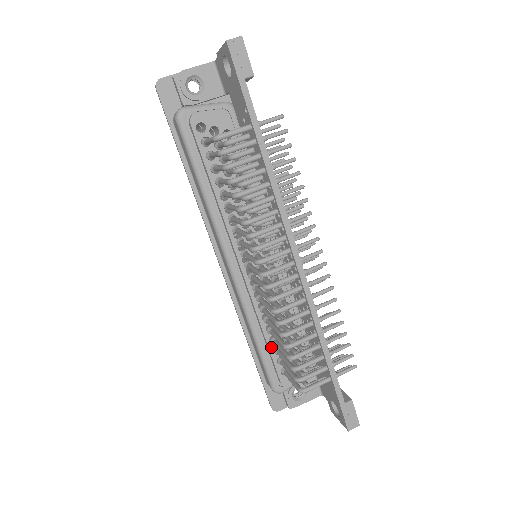
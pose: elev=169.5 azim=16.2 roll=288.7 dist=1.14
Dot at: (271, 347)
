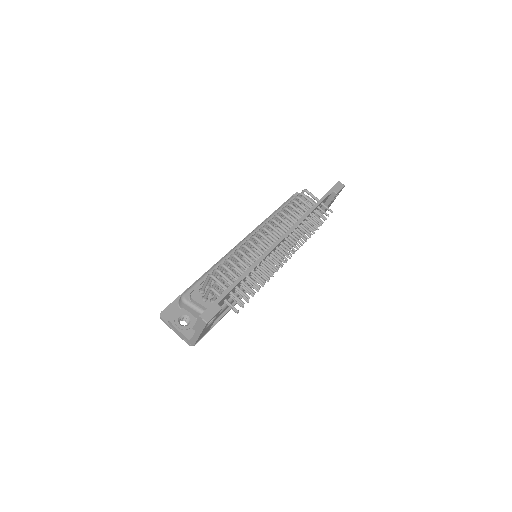
Dot at: occluded
